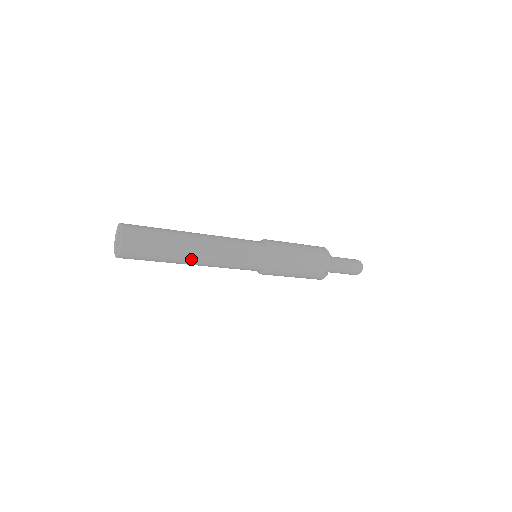
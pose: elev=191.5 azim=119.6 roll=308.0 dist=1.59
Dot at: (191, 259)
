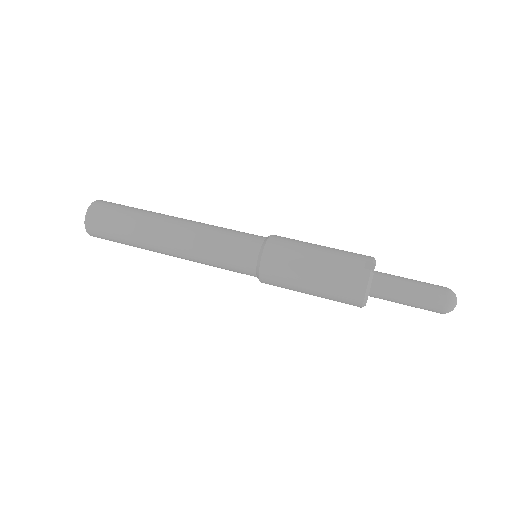
Dot at: occluded
